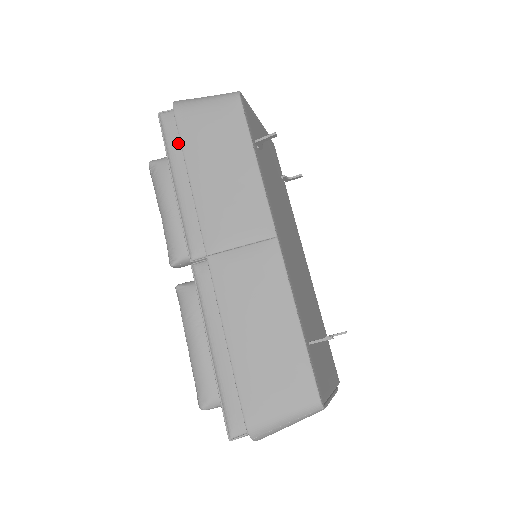
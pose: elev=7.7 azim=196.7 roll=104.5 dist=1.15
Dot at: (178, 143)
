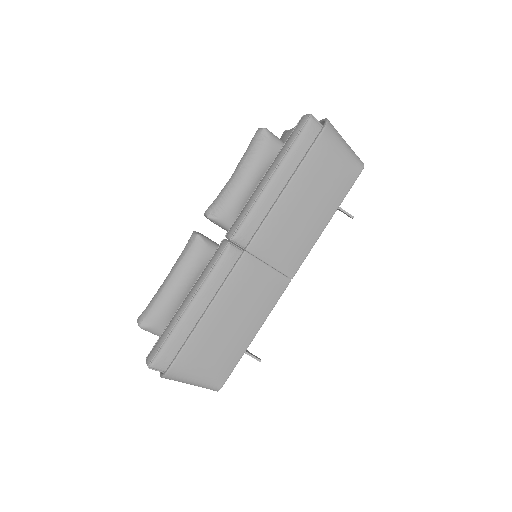
Dot at: (302, 154)
